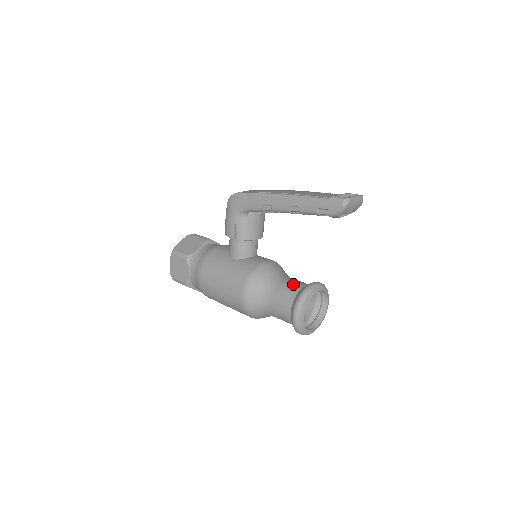
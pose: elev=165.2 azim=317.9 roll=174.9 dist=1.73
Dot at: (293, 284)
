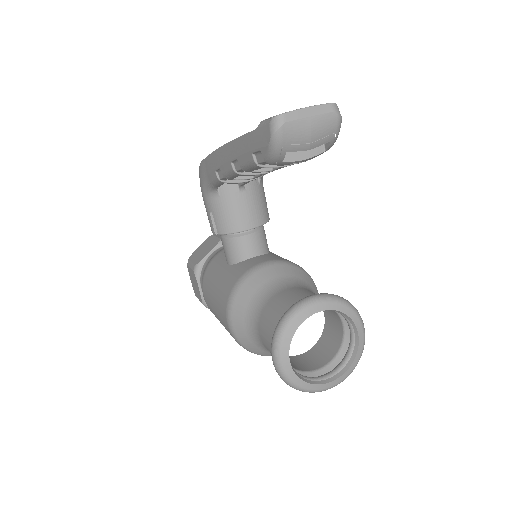
Dot at: (286, 300)
